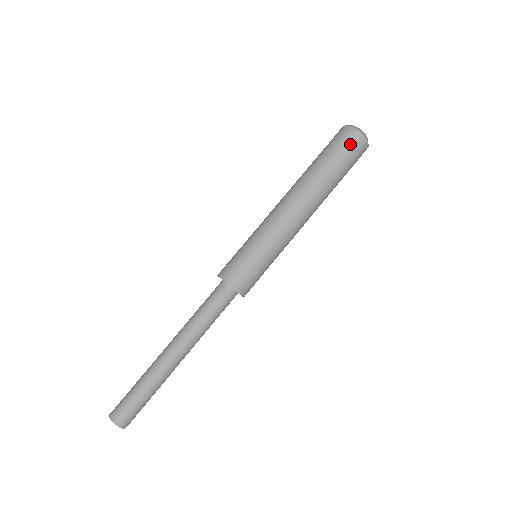
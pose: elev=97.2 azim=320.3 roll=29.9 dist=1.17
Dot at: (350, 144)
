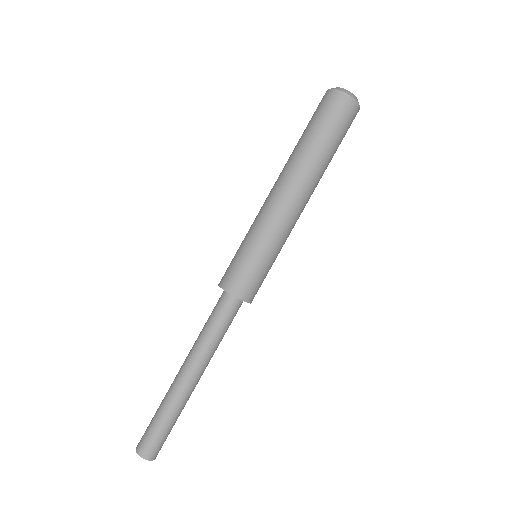
Dot at: (324, 105)
